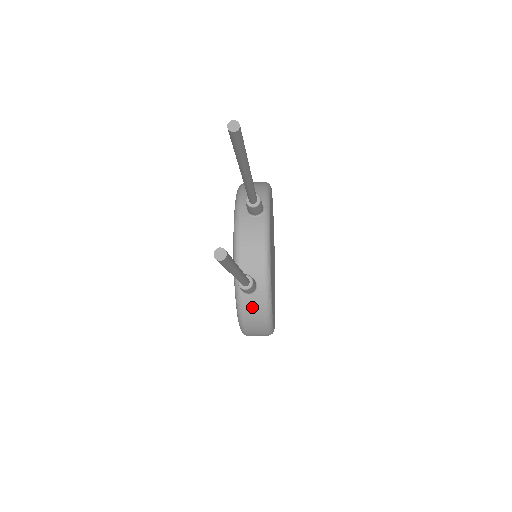
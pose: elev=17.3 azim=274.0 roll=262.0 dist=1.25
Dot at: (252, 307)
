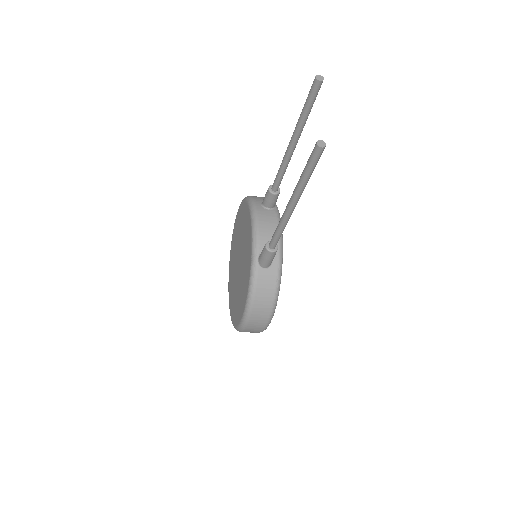
Dot at: (265, 283)
